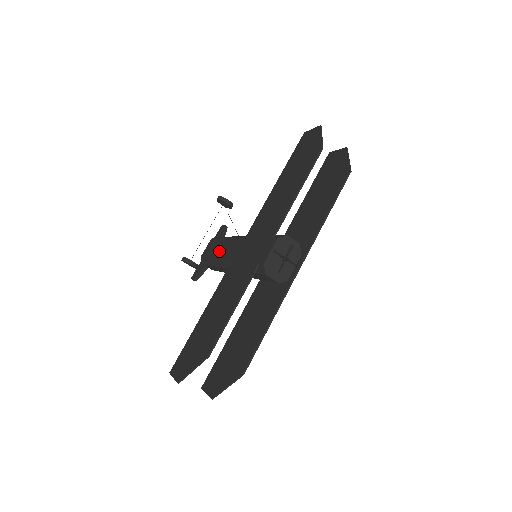
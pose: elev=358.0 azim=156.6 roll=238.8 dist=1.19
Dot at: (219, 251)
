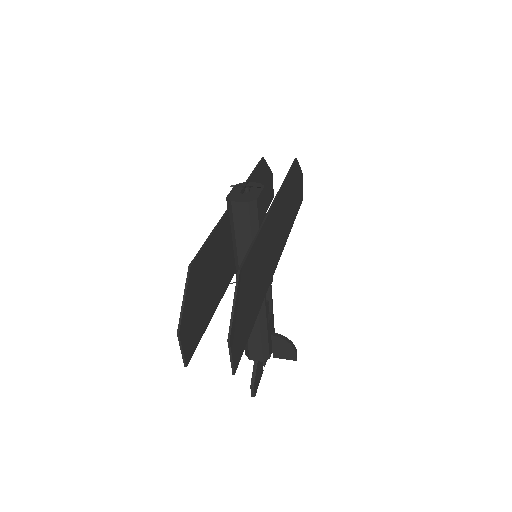
Dot at: occluded
